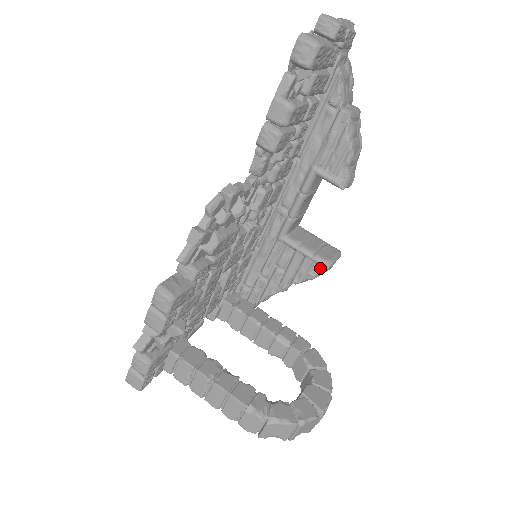
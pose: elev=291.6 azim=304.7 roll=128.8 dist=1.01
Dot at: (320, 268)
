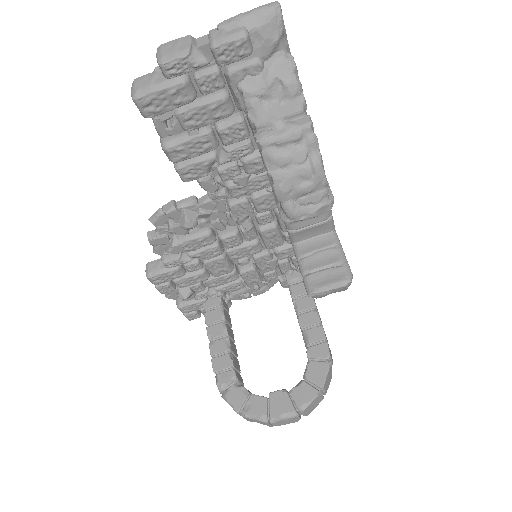
Dot at: occluded
